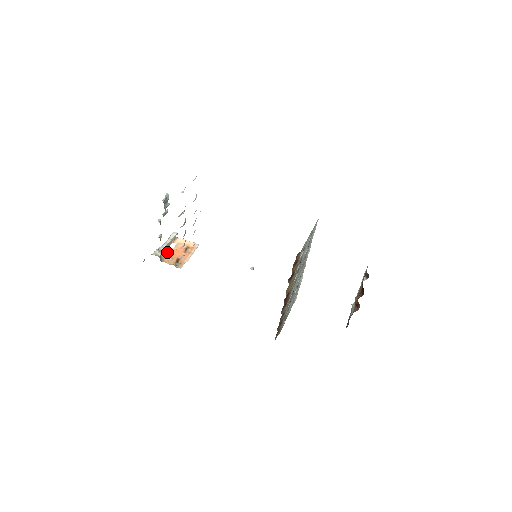
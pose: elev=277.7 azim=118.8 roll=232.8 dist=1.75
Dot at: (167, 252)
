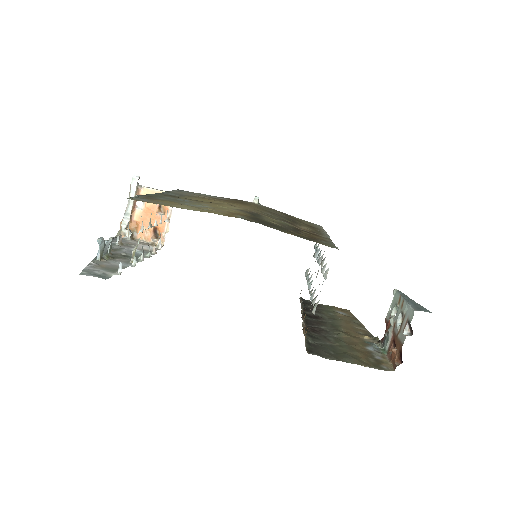
Dot at: (137, 219)
